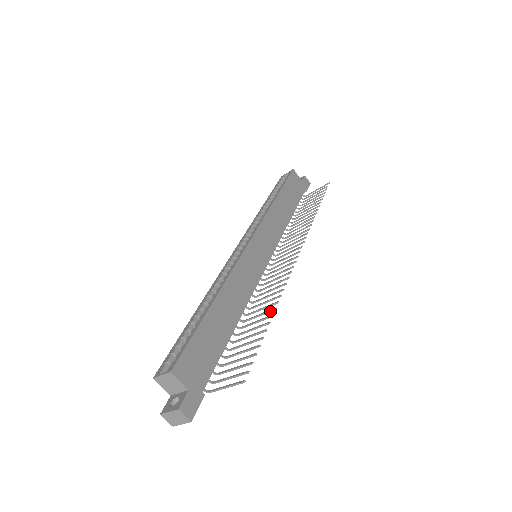
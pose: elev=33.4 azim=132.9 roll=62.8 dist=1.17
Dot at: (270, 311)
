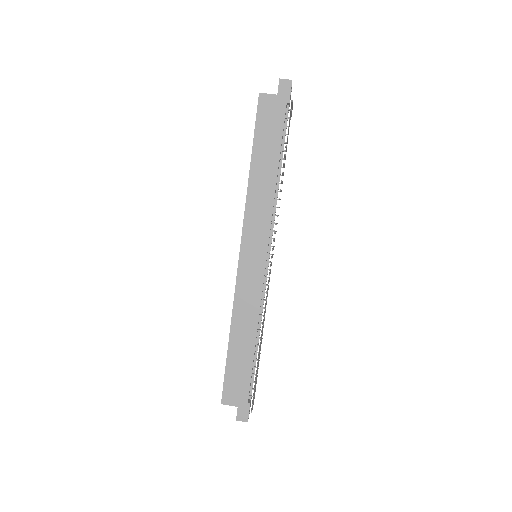
Dot at: (261, 340)
